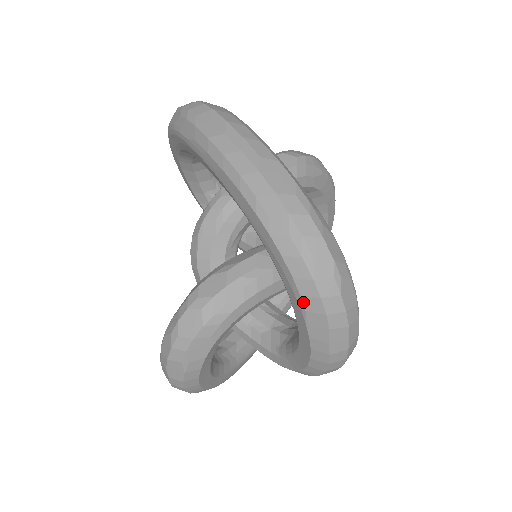
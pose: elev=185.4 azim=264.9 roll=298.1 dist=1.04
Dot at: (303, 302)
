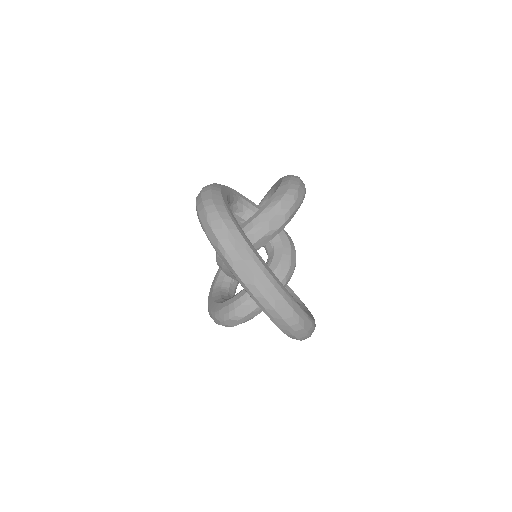
Dot at: (292, 338)
